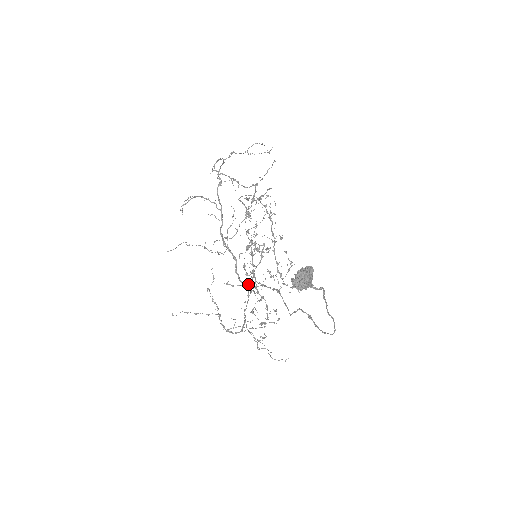
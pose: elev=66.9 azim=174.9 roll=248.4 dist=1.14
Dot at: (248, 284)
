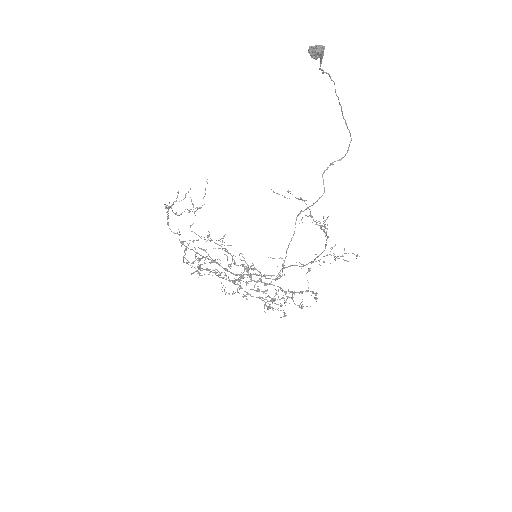
Dot at: (277, 278)
